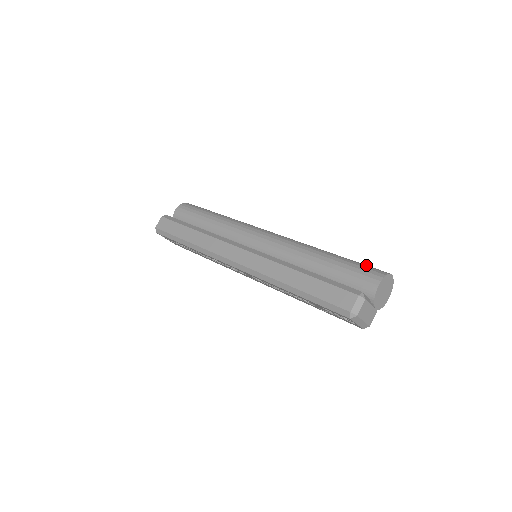
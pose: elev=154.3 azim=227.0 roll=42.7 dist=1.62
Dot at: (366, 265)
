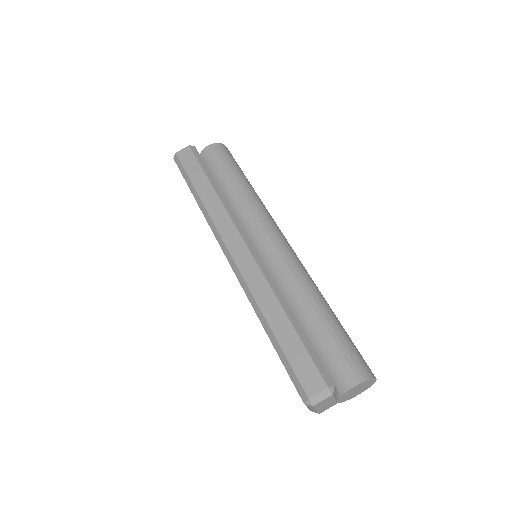
Dot at: occluded
